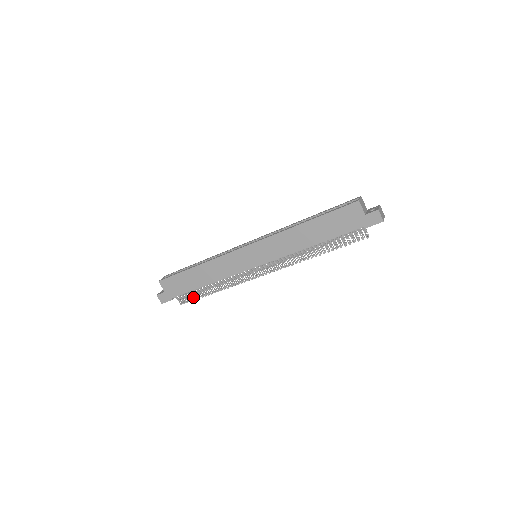
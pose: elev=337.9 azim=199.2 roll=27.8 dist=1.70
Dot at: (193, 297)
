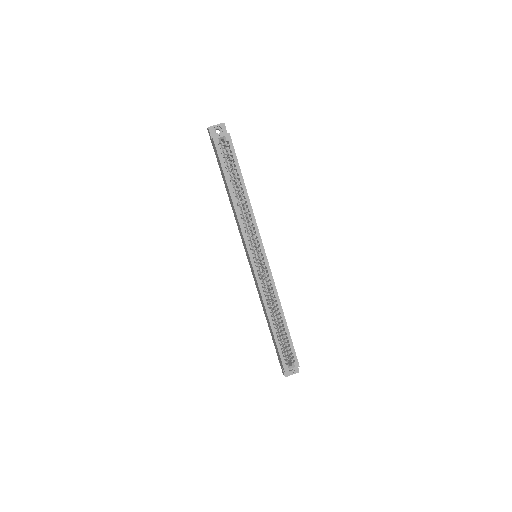
Dot at: occluded
